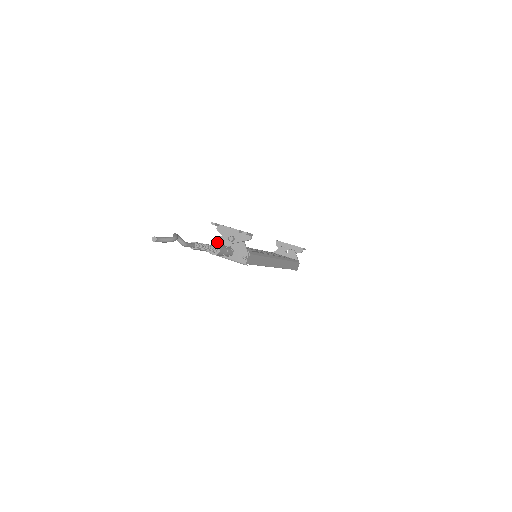
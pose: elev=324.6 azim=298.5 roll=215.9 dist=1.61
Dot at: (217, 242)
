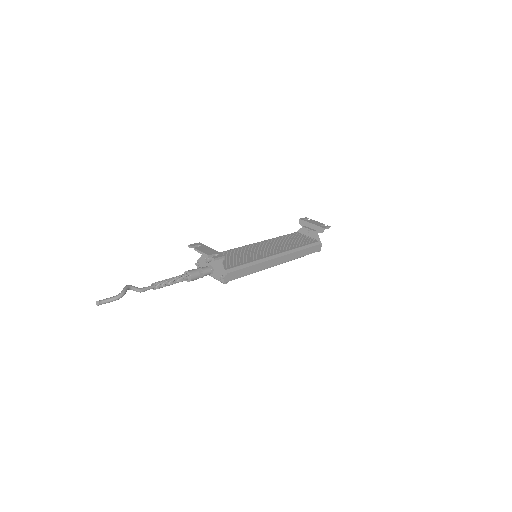
Dot at: (201, 259)
